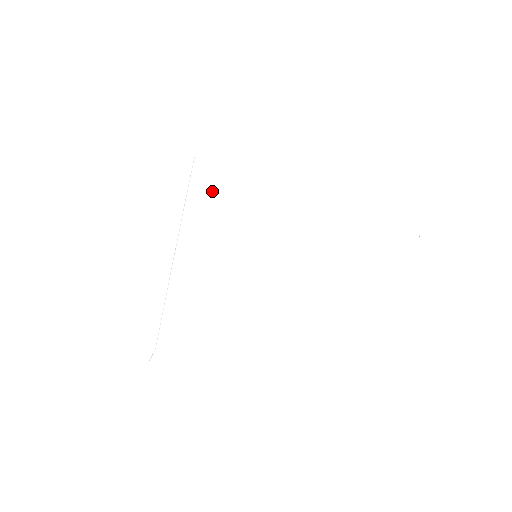
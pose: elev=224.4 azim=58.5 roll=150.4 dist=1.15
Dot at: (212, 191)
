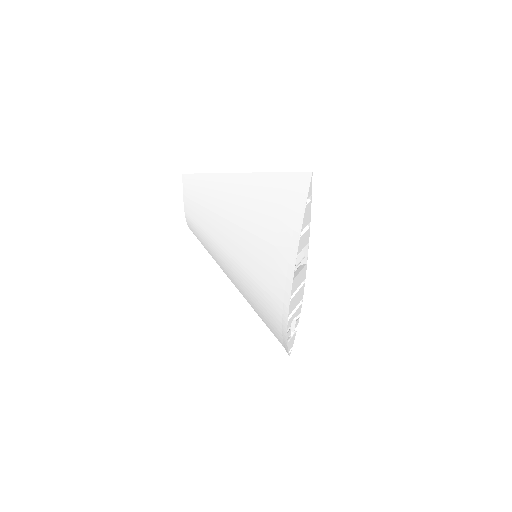
Dot at: (206, 239)
